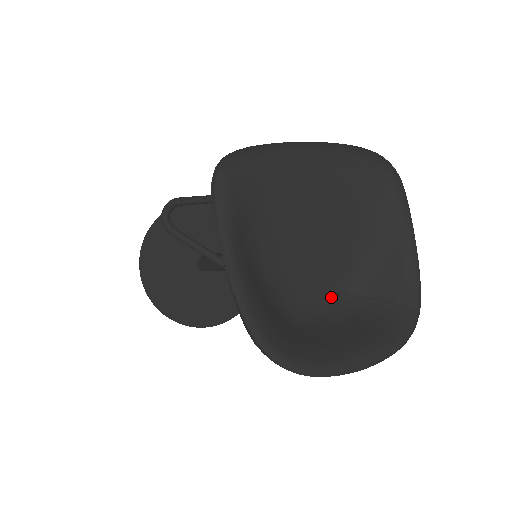
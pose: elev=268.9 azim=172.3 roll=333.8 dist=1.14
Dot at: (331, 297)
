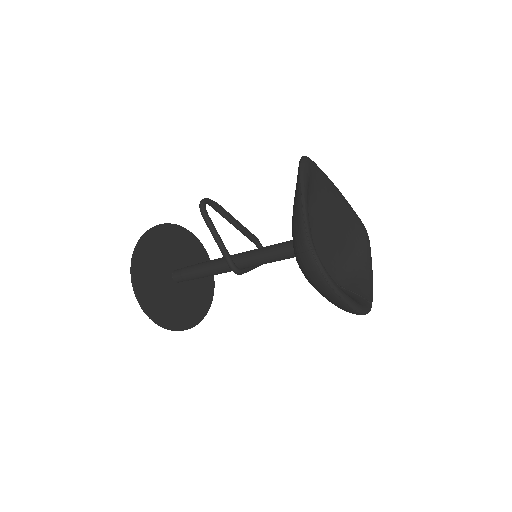
Dot at: occluded
